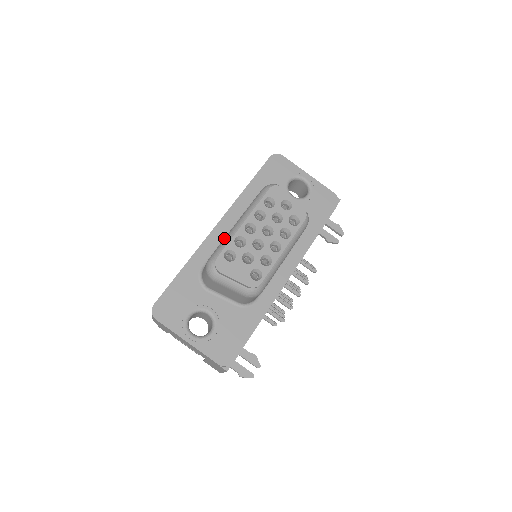
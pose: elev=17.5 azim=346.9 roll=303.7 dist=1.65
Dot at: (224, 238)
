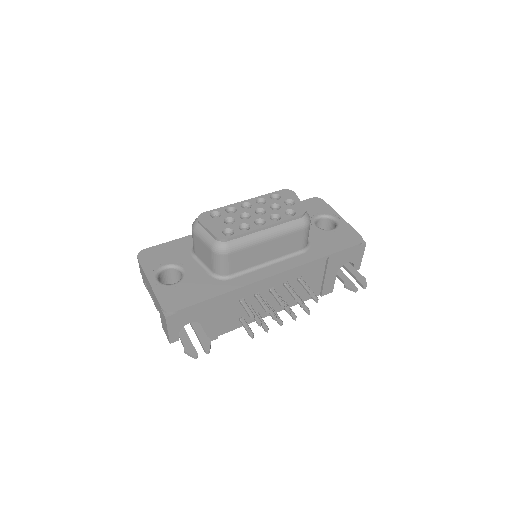
Dot at: occluded
